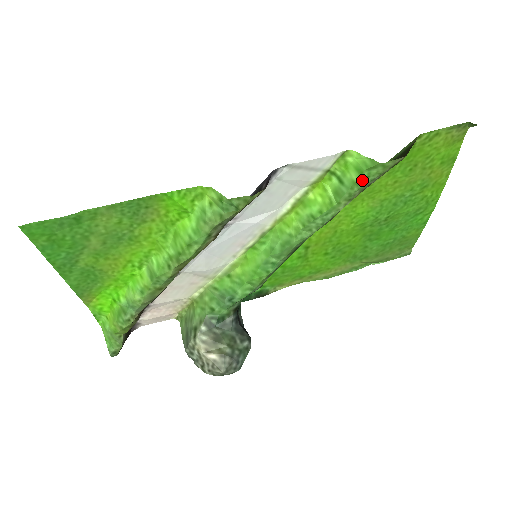
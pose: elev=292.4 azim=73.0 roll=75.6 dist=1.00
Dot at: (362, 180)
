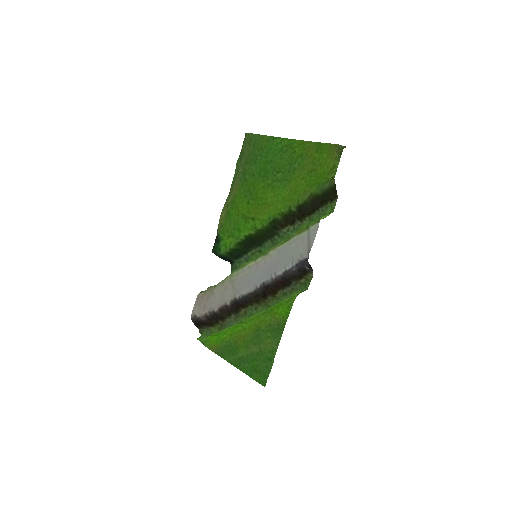
Dot at: occluded
